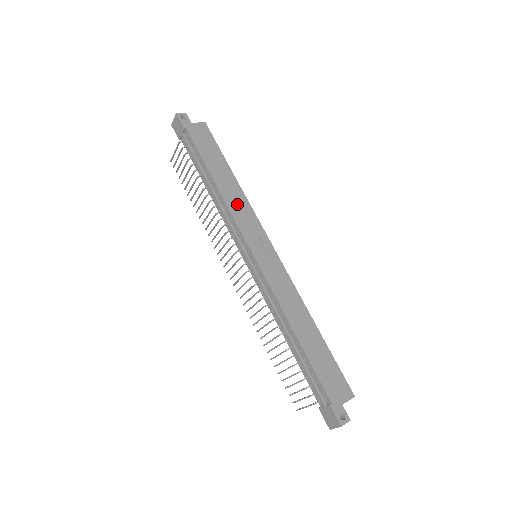
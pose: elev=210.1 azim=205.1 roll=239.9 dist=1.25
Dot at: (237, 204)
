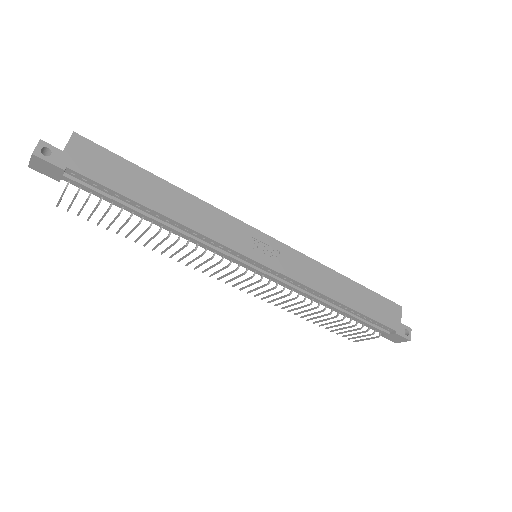
Dot at: (204, 220)
